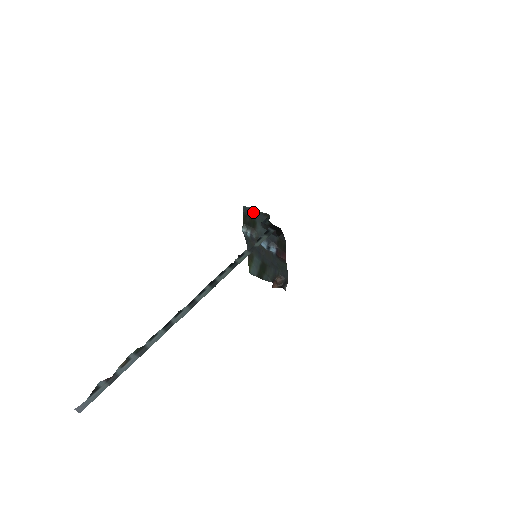
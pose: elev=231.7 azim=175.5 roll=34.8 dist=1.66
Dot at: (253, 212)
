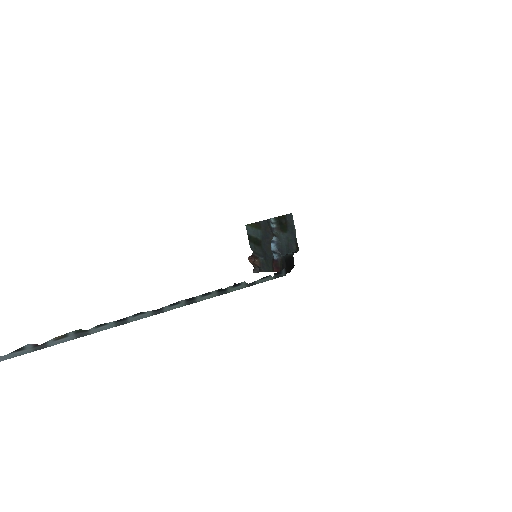
Dot at: (292, 228)
